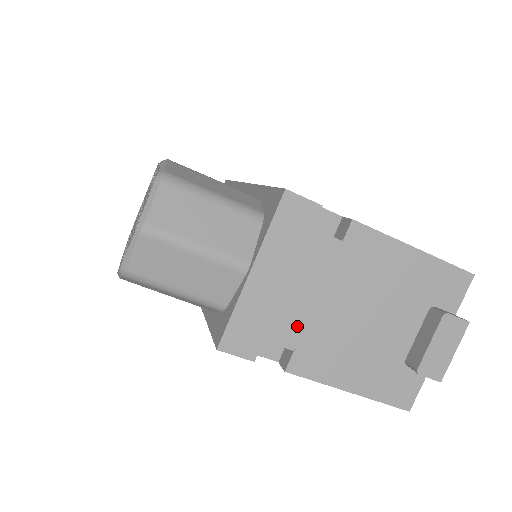
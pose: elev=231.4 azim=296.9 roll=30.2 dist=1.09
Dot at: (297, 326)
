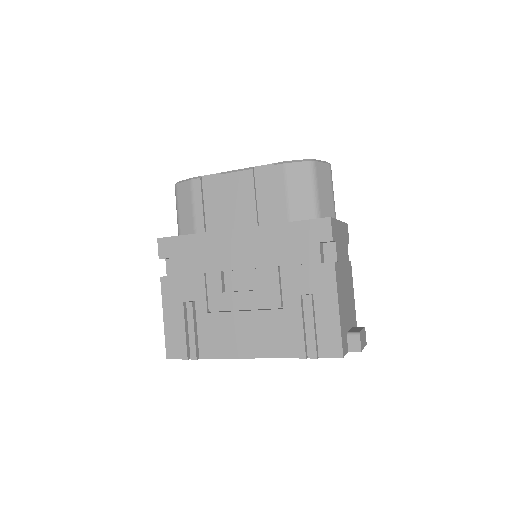
Dot at: (340, 257)
